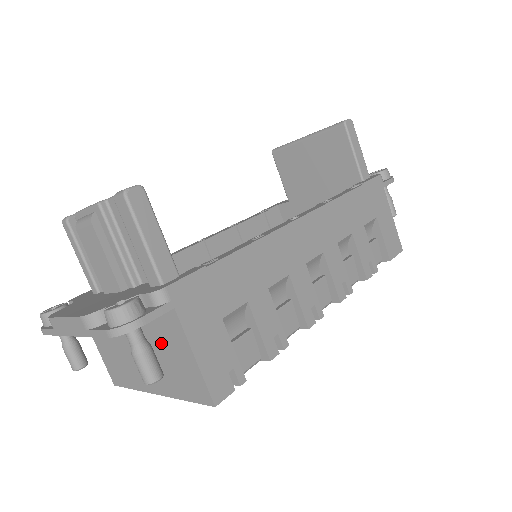
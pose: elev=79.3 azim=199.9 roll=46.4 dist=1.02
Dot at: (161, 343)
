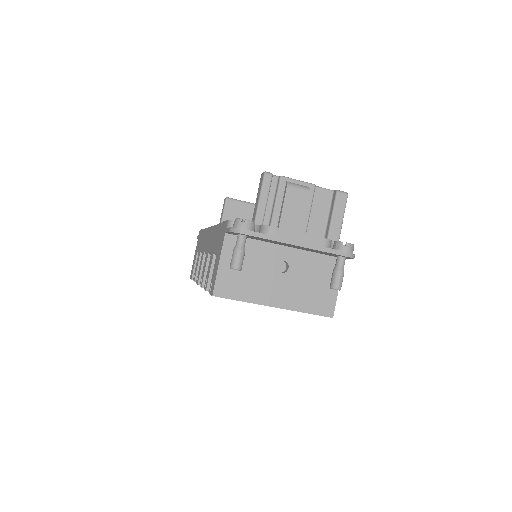
Dot at: (314, 274)
